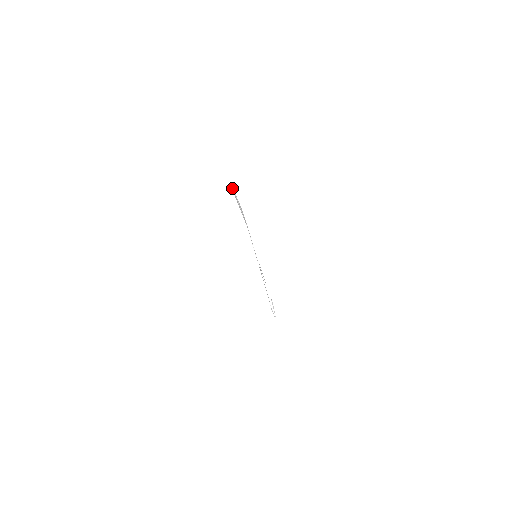
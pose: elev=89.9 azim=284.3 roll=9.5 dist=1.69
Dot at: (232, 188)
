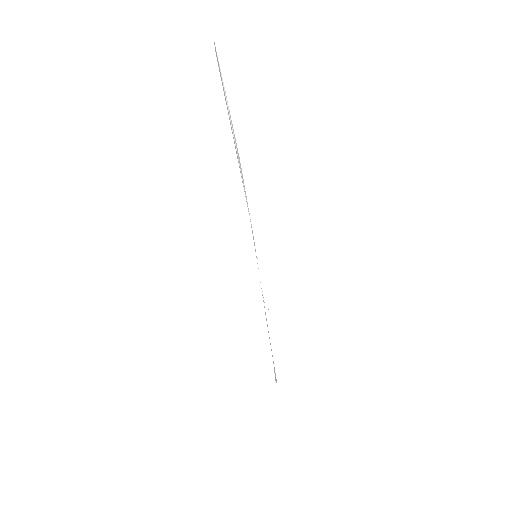
Dot at: occluded
